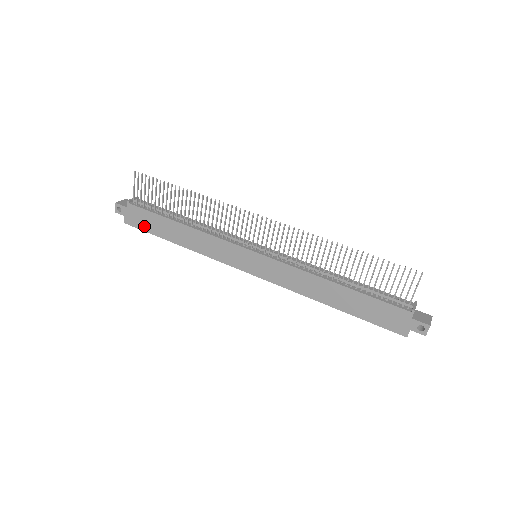
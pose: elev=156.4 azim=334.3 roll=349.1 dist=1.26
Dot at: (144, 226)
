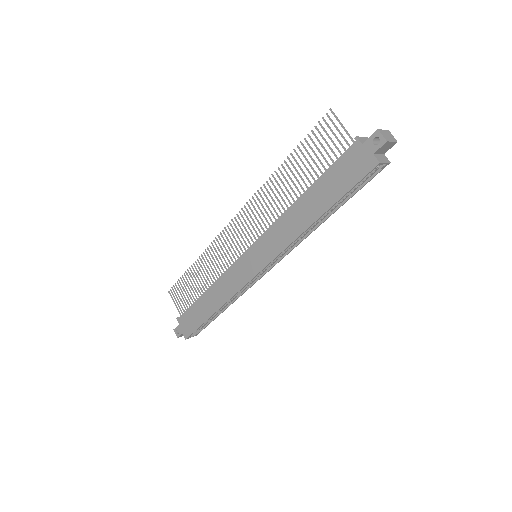
Dot at: (194, 326)
